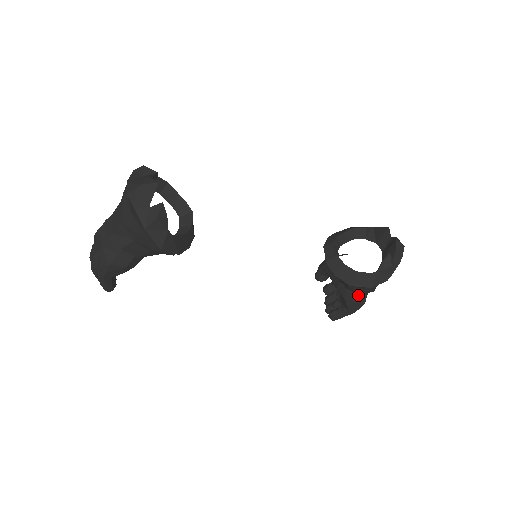
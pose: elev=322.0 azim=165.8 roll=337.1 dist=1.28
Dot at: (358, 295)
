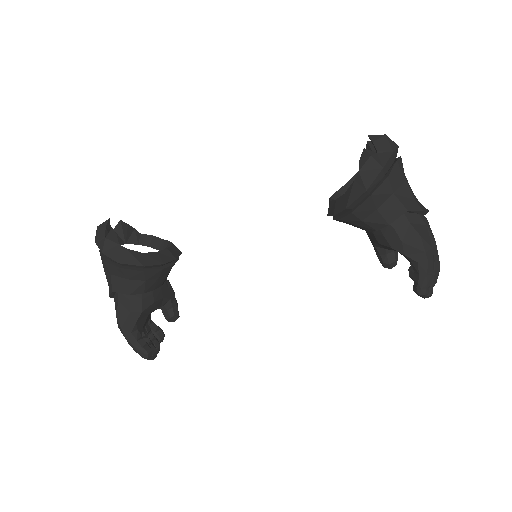
Dot at: (397, 229)
